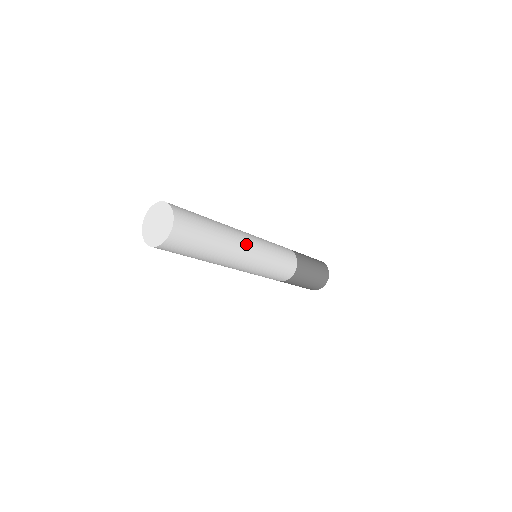
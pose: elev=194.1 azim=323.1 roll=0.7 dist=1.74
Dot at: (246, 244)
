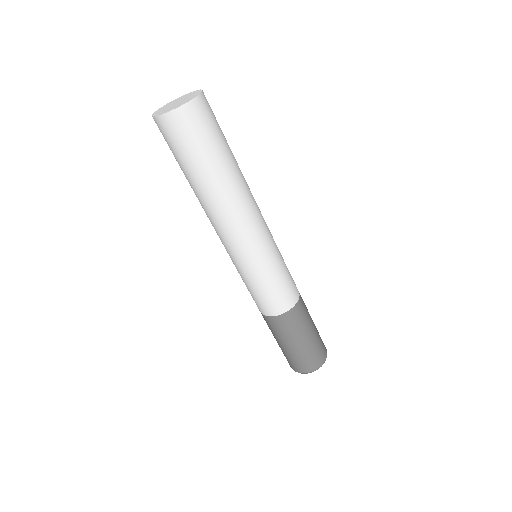
Dot at: occluded
